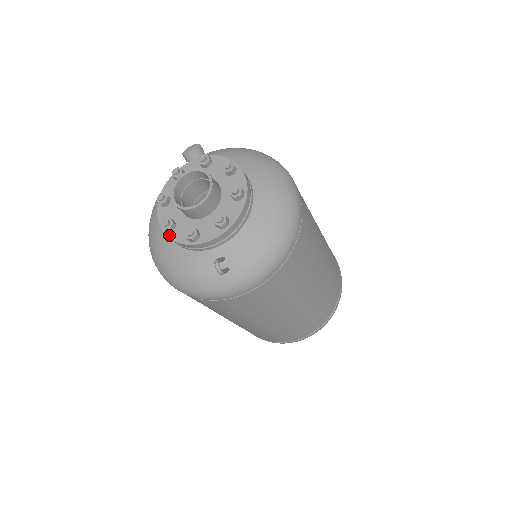
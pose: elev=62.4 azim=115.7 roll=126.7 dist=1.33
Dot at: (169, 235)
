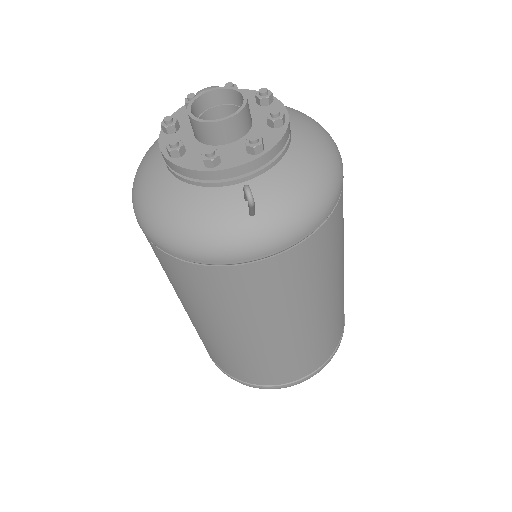
Dot at: (175, 161)
